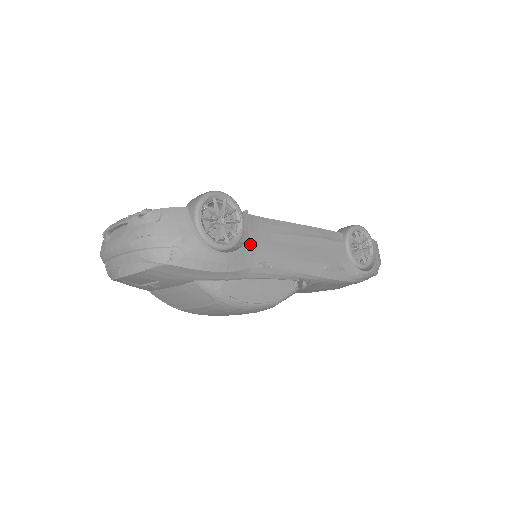
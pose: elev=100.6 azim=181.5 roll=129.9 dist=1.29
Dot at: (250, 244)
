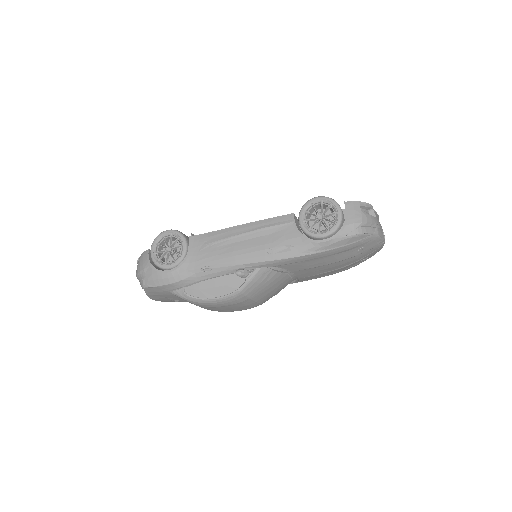
Dot at: (190, 258)
